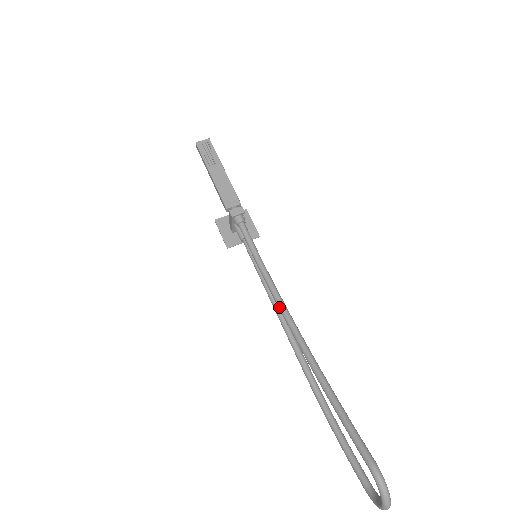
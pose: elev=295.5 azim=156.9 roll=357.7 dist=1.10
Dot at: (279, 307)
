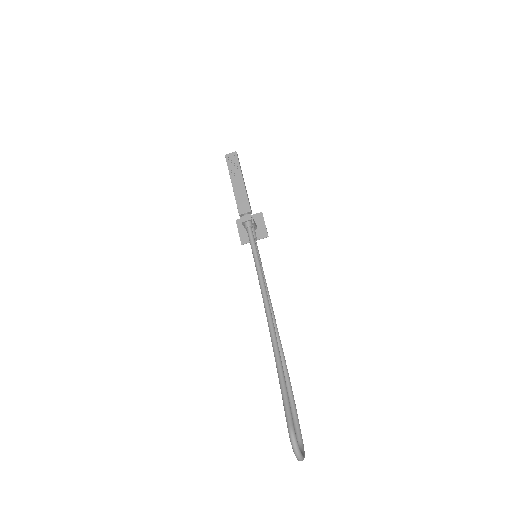
Dot at: (263, 300)
